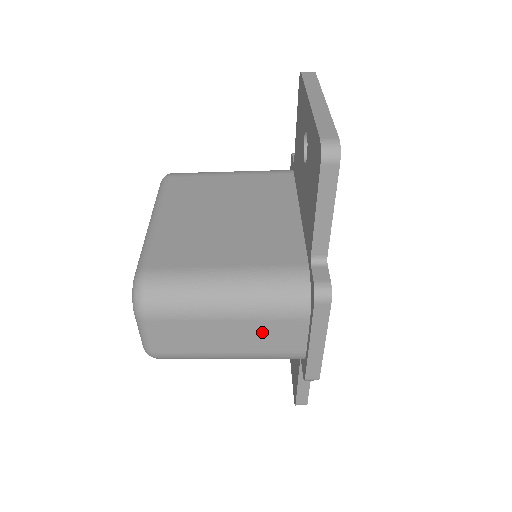
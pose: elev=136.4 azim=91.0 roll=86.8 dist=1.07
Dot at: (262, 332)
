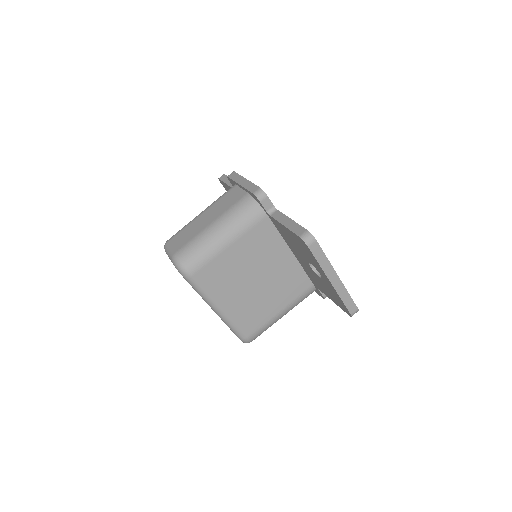
Dot at: occluded
